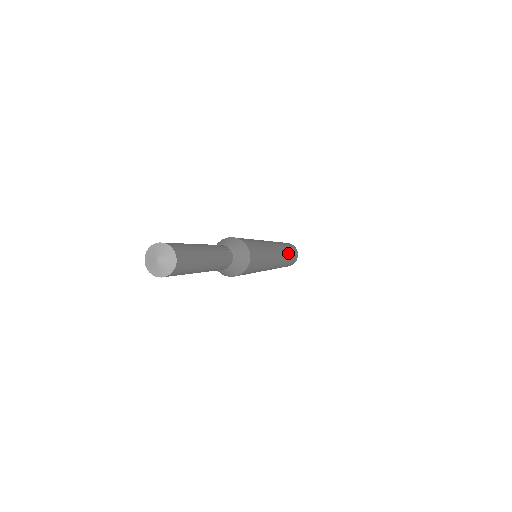
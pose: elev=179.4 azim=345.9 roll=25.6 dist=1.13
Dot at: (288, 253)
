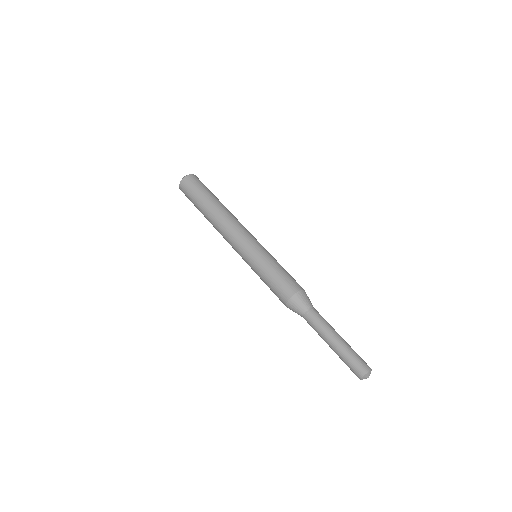
Dot at: (218, 205)
